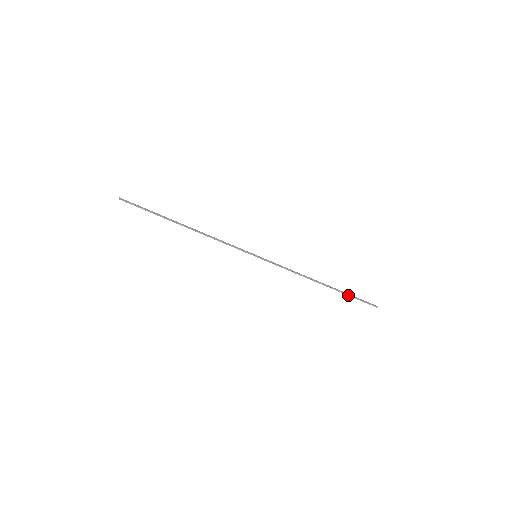
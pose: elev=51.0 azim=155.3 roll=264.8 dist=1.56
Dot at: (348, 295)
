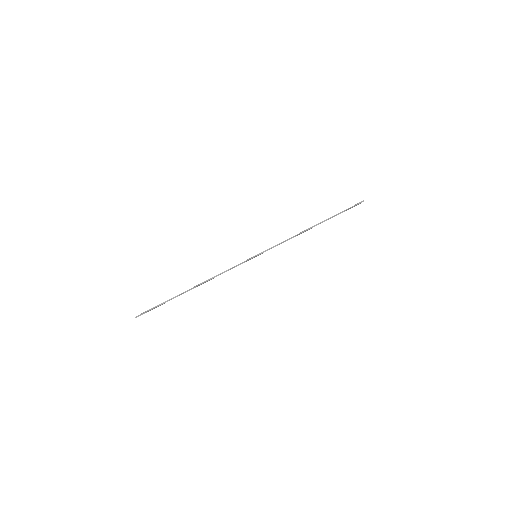
Dot at: (338, 214)
